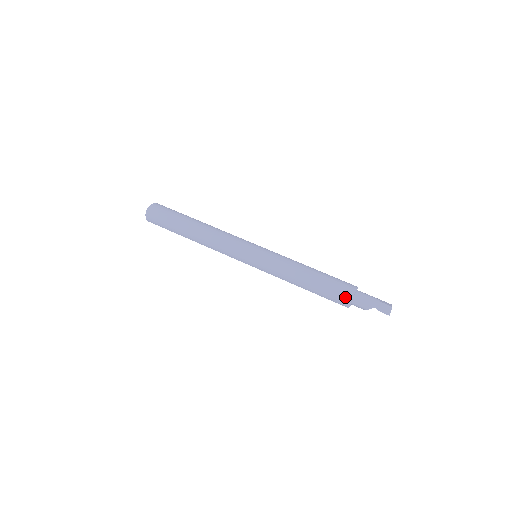
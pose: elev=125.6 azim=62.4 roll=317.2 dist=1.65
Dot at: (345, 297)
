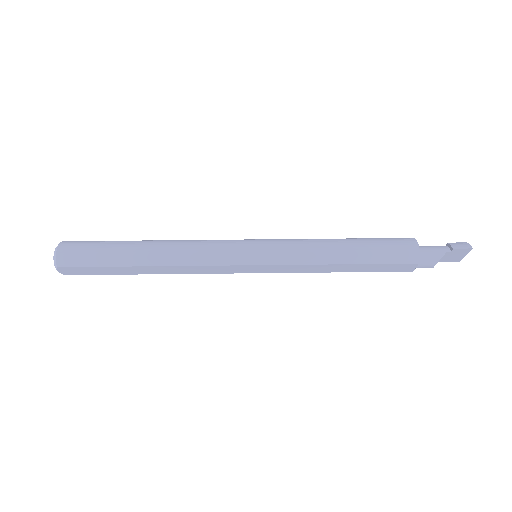
Dot at: (408, 246)
